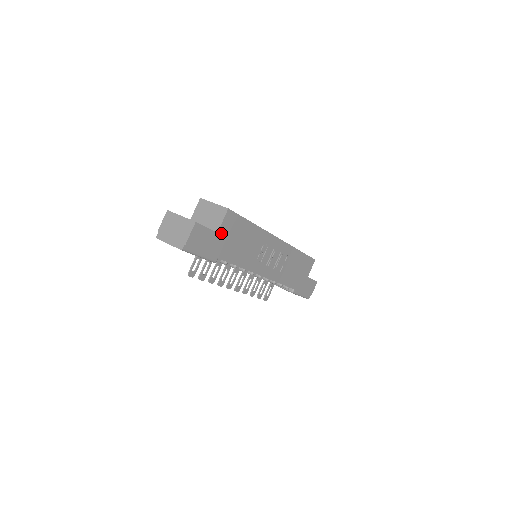
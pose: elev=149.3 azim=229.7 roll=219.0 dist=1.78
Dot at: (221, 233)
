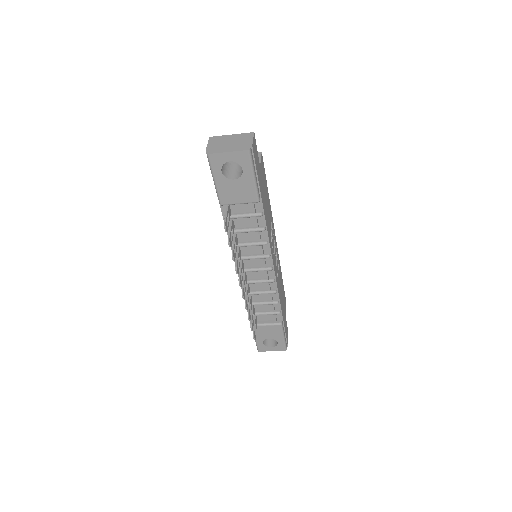
Dot at: (261, 171)
